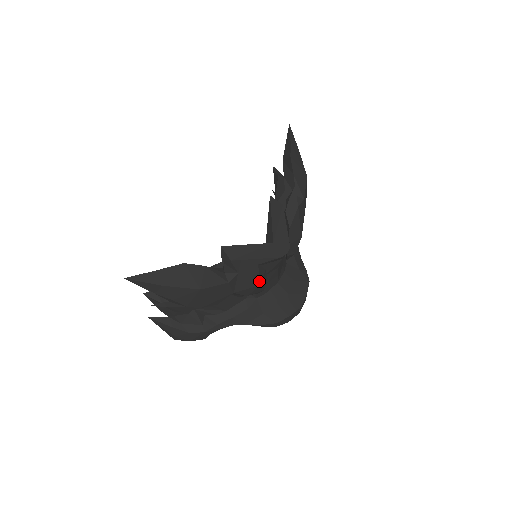
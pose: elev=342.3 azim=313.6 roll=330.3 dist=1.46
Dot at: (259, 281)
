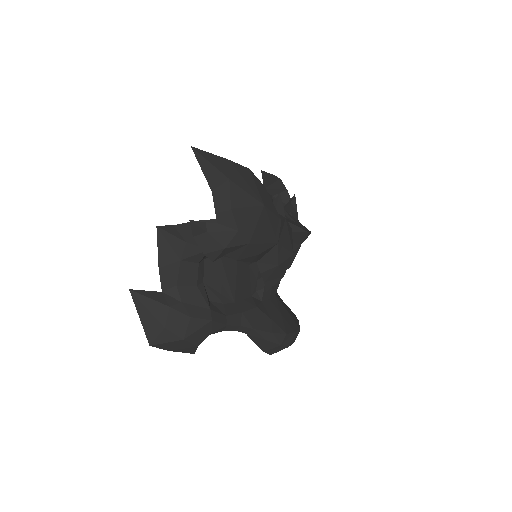
Dot at: occluded
